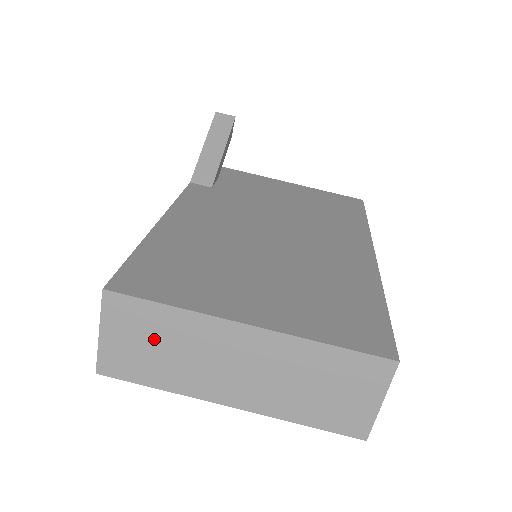
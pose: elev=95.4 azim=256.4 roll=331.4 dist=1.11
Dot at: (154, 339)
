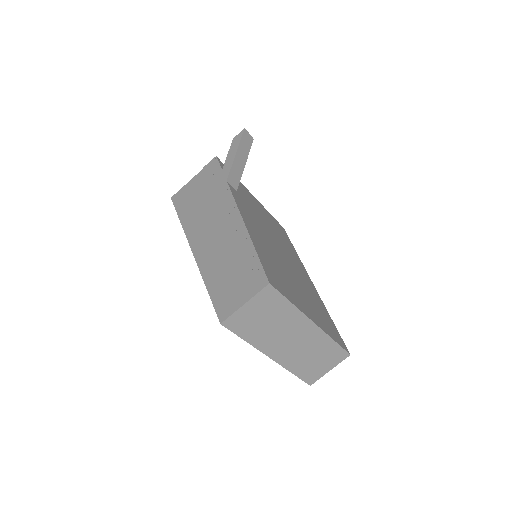
Dot at: (269, 316)
